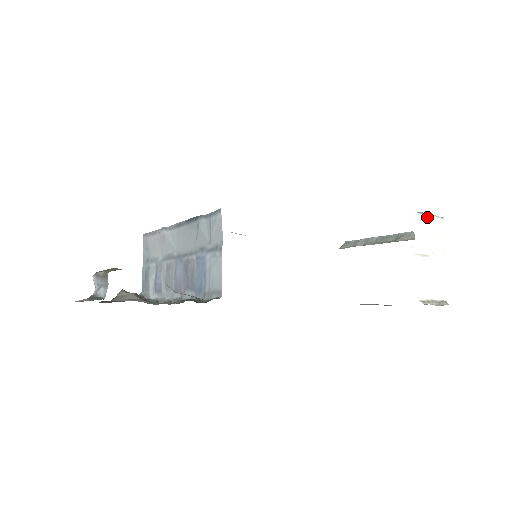
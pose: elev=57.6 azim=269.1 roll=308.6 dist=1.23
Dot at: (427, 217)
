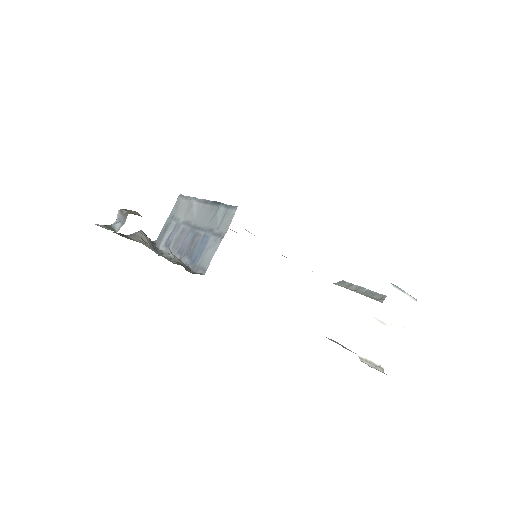
Dot at: (401, 293)
